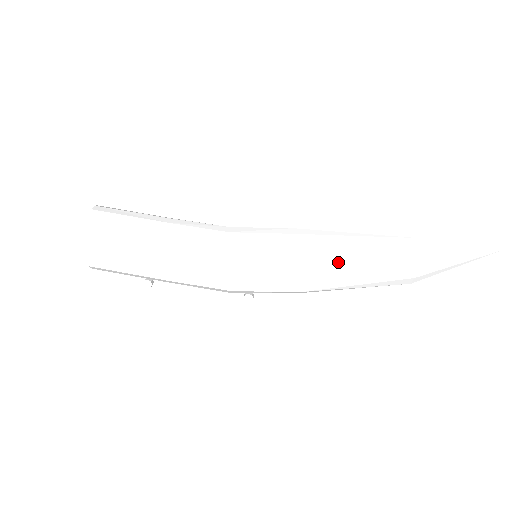
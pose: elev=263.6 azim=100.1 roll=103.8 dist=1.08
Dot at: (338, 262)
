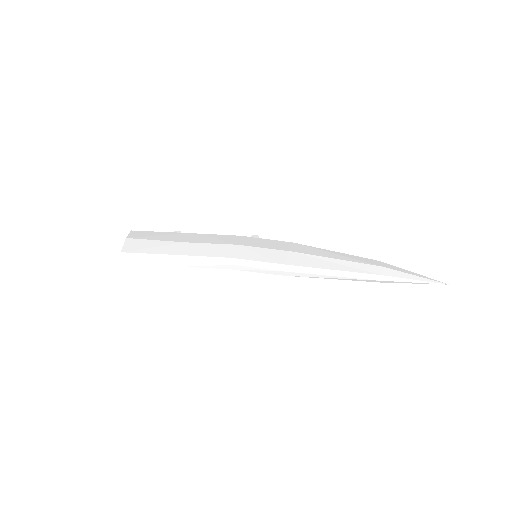
Dot at: occluded
